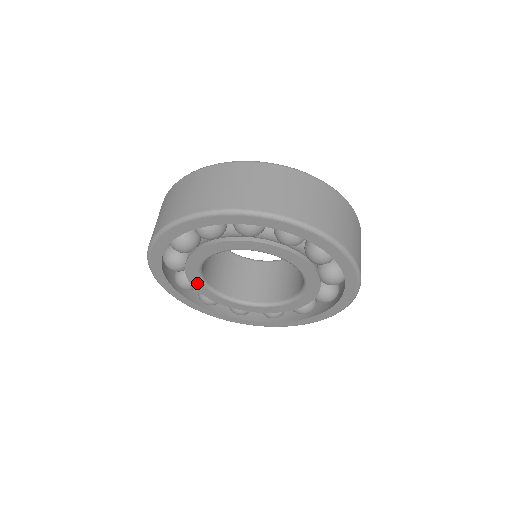
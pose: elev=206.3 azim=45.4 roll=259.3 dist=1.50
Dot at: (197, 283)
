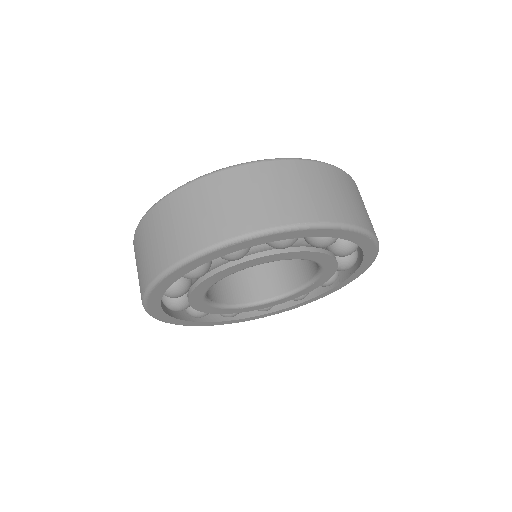
Dot at: (232, 311)
